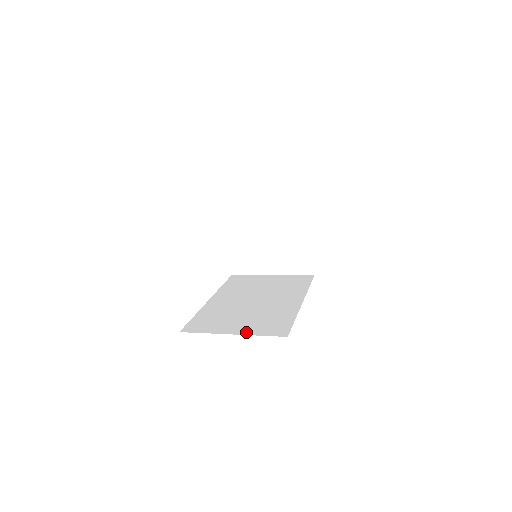
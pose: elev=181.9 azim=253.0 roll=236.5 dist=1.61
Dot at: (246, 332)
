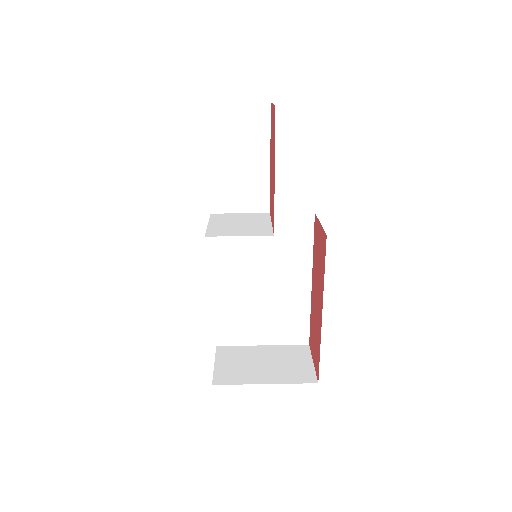
Dot at: (274, 342)
